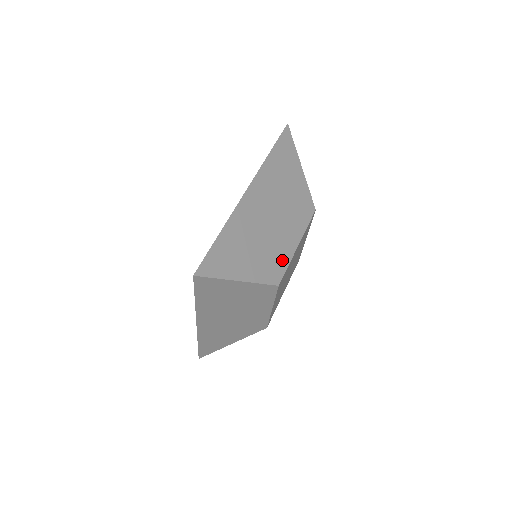
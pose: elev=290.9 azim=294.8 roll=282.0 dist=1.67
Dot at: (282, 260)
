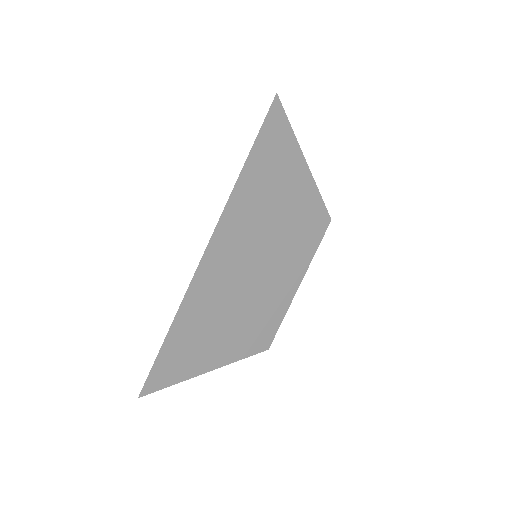
Dot at: (273, 317)
